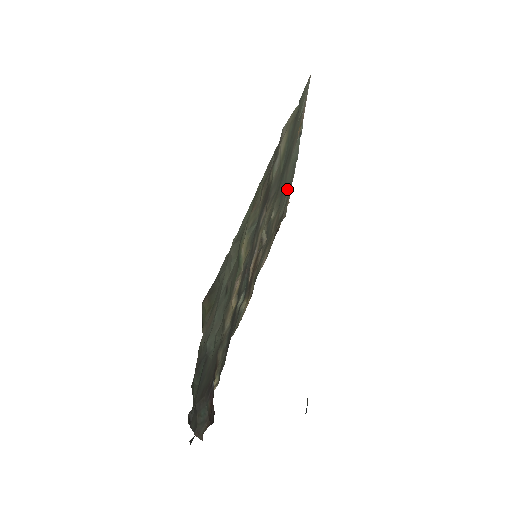
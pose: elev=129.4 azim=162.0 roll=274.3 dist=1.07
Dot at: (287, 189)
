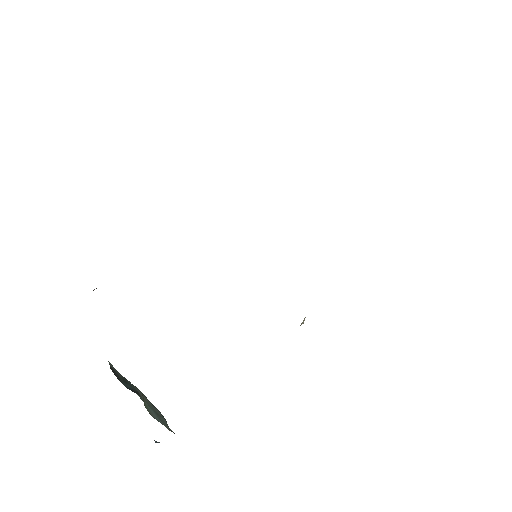
Dot at: occluded
